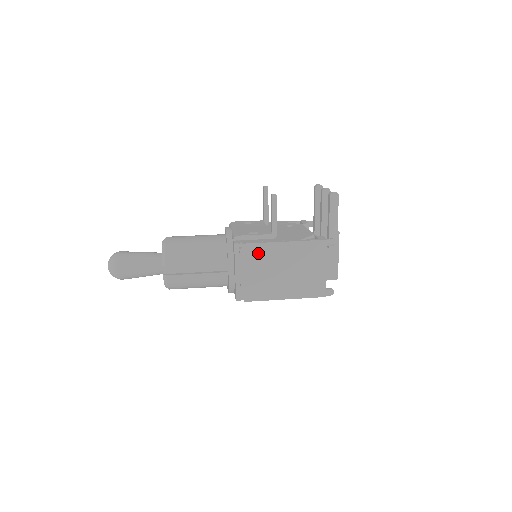
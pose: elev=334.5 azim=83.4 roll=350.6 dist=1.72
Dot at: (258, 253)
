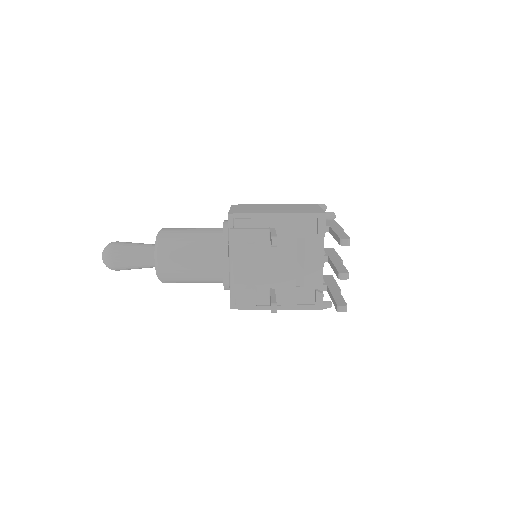
Dot at: occluded
